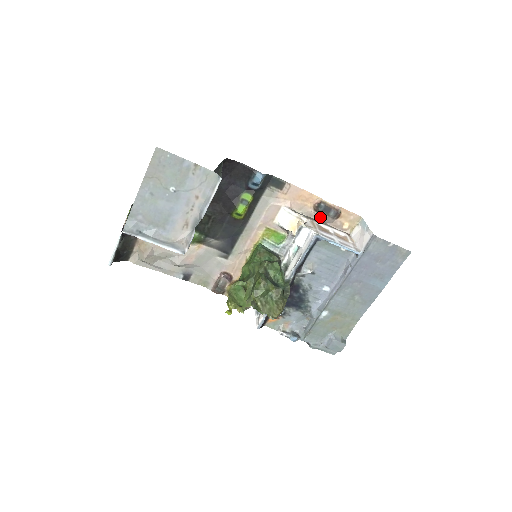
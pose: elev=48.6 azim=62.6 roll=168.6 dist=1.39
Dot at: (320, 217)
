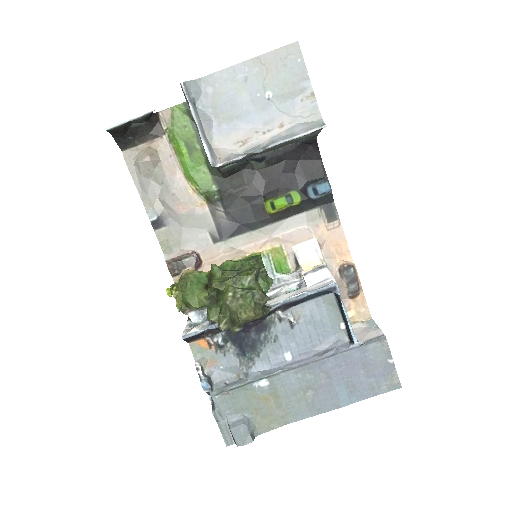
Dot at: (337, 282)
